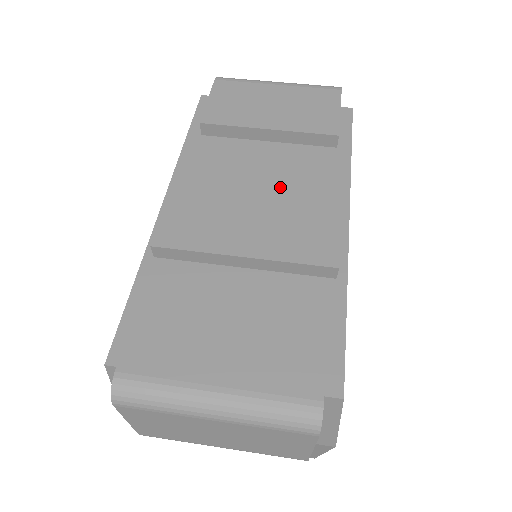
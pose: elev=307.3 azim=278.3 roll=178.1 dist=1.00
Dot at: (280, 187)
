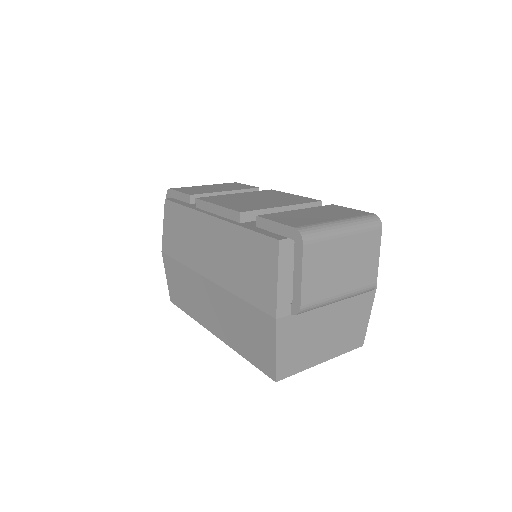
Dot at: (263, 196)
